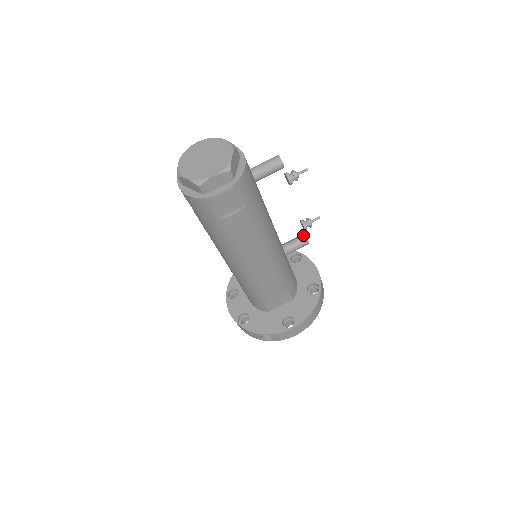
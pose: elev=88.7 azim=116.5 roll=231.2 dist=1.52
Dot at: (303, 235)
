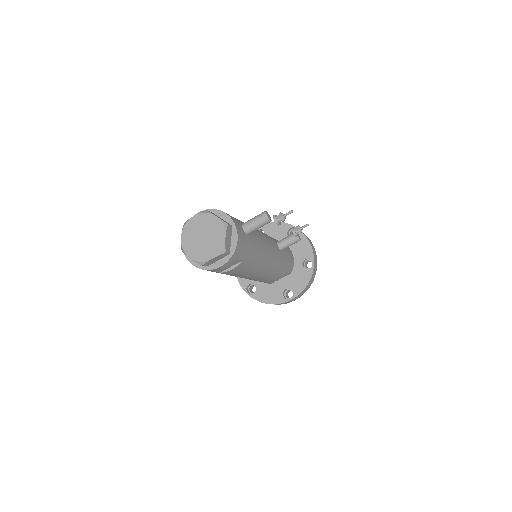
Dot at: occluded
